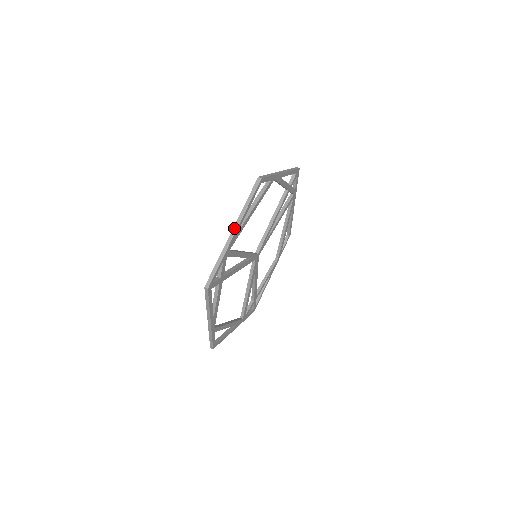
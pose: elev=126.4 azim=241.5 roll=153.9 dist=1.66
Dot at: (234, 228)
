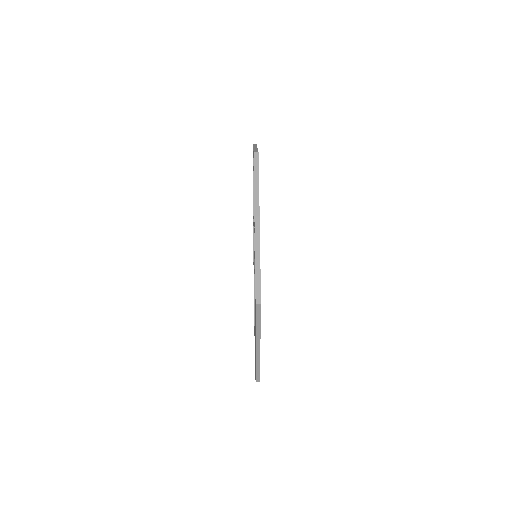
Dot at: (256, 220)
